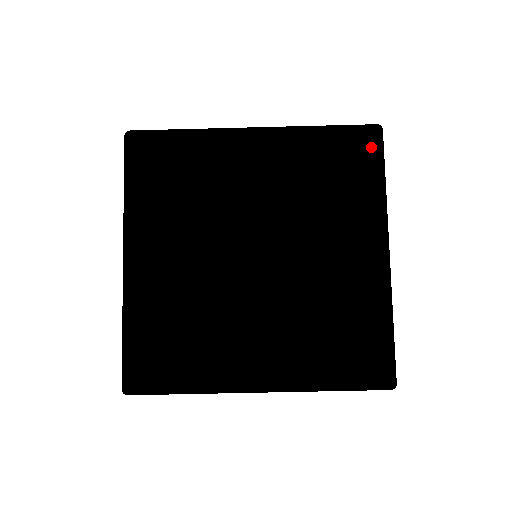
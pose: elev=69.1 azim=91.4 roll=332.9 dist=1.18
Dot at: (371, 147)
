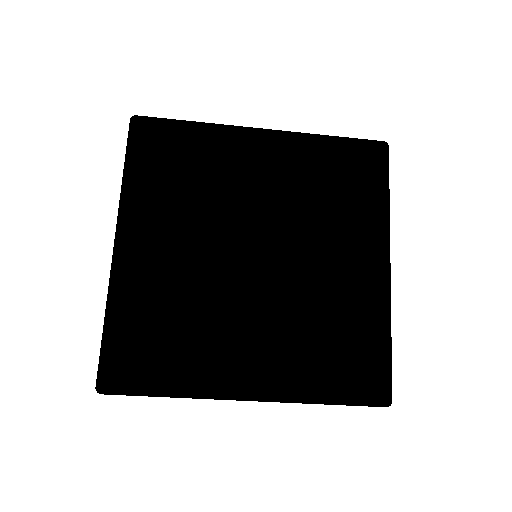
Dot at: (377, 162)
